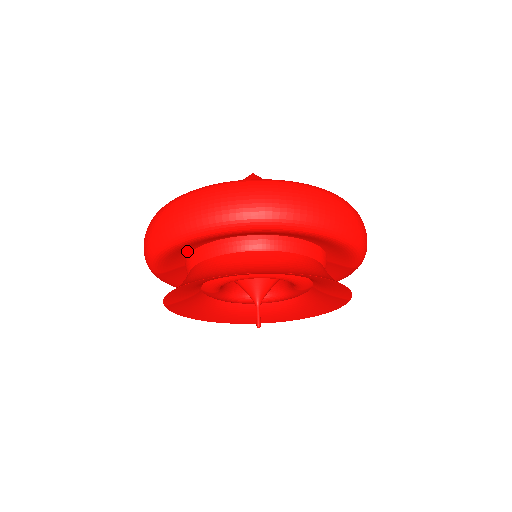
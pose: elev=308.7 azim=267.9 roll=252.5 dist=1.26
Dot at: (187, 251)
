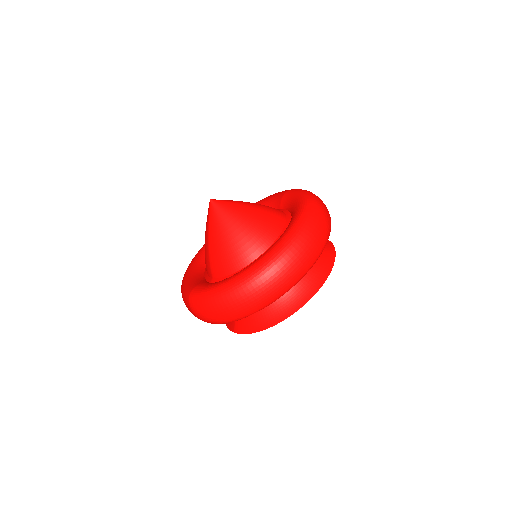
Dot at: occluded
